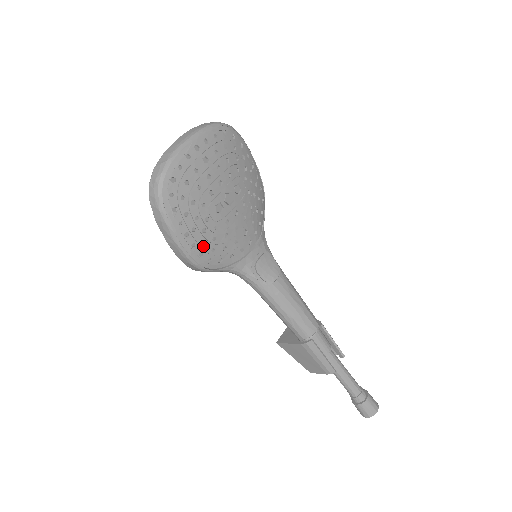
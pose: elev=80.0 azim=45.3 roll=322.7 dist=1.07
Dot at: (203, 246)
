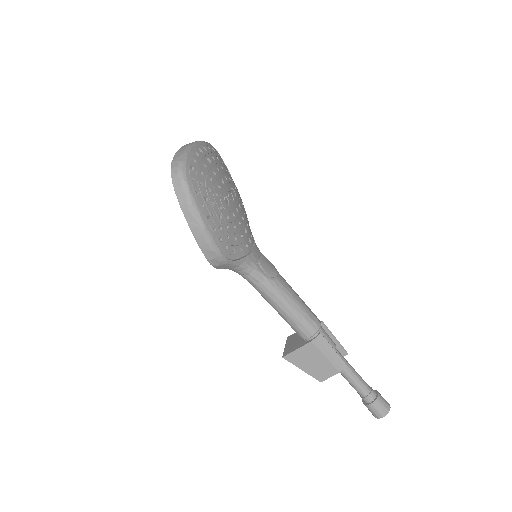
Dot at: (221, 232)
